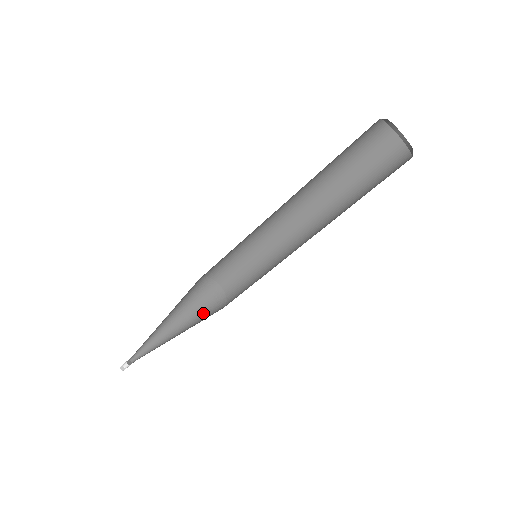
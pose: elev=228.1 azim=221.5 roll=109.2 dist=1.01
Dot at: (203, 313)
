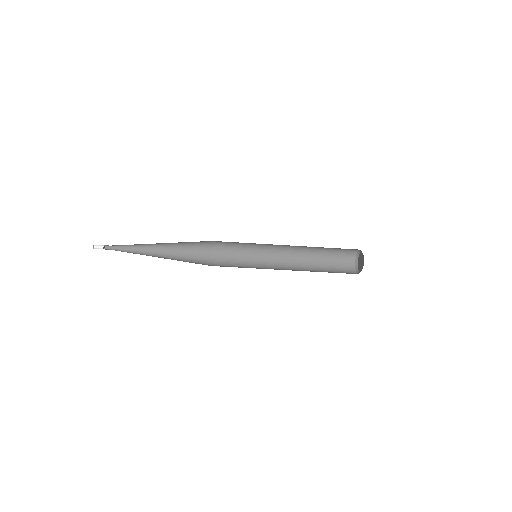
Dot at: (189, 258)
